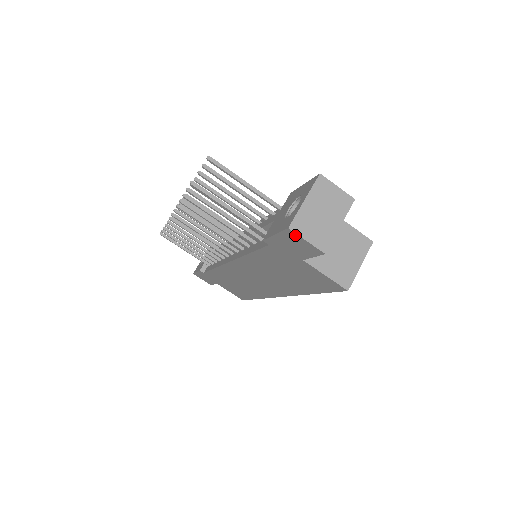
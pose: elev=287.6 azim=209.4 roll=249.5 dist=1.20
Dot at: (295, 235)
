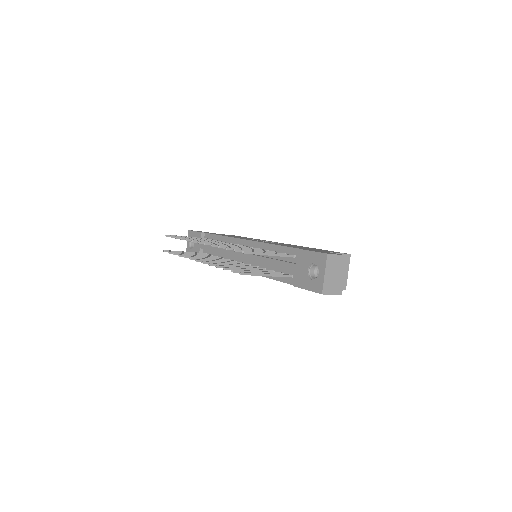
Dot at: (325, 294)
